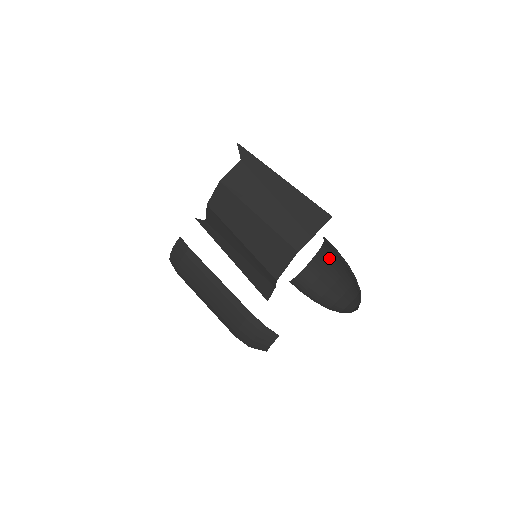
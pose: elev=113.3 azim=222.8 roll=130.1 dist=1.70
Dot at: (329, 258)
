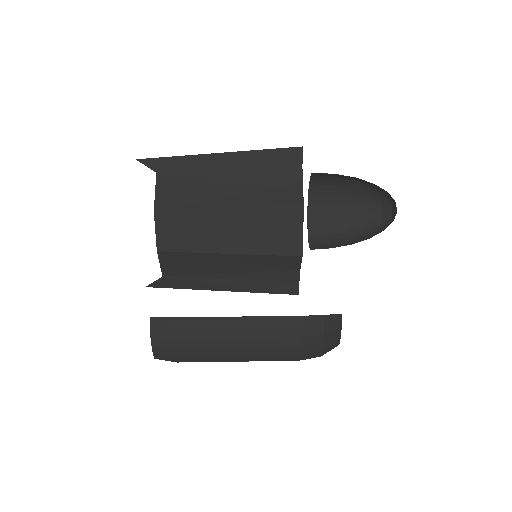
Dot at: (324, 195)
